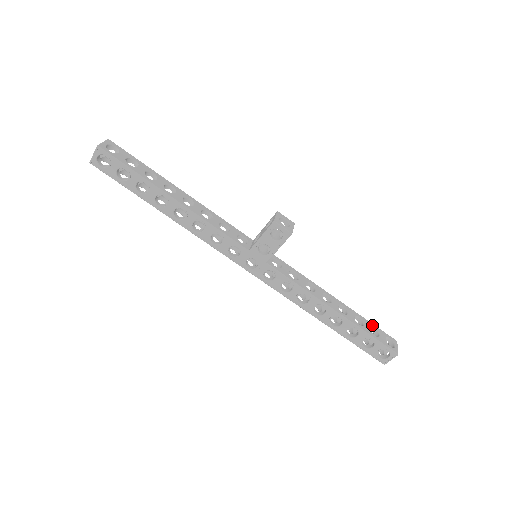
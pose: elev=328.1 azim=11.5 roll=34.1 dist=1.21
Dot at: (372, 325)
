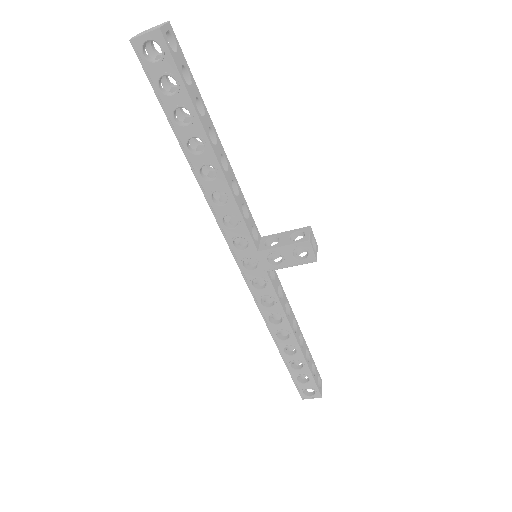
Dot at: (313, 361)
